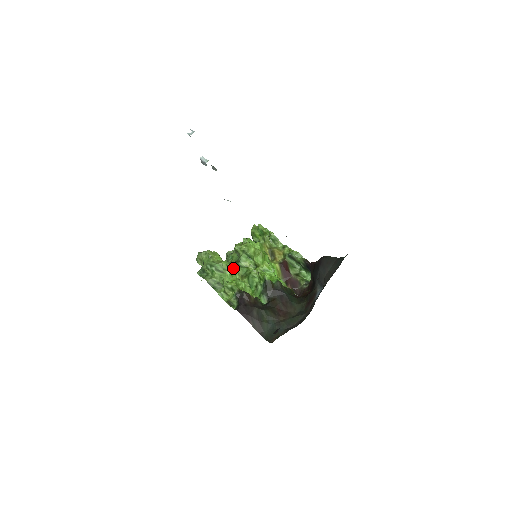
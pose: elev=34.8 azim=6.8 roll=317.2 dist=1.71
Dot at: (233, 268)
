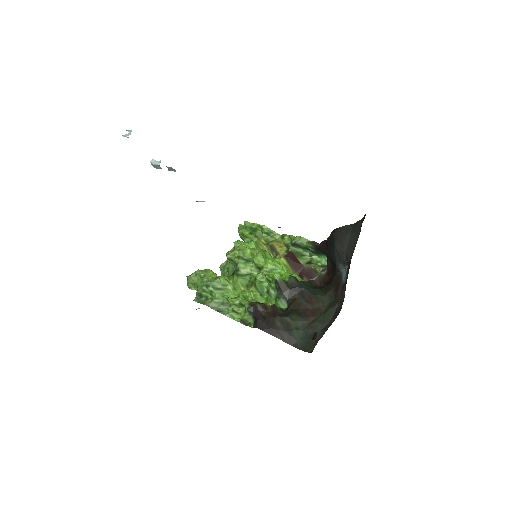
Dot at: (233, 280)
